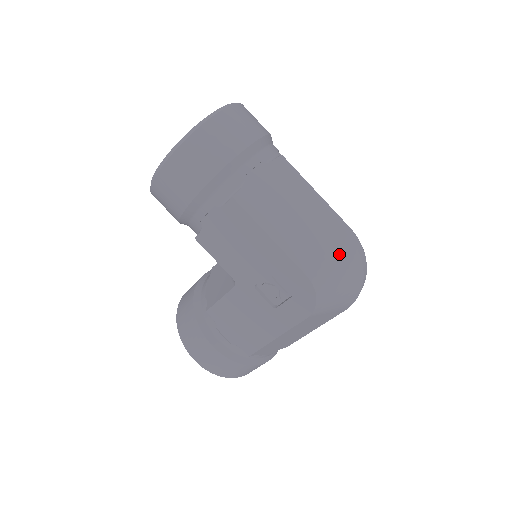
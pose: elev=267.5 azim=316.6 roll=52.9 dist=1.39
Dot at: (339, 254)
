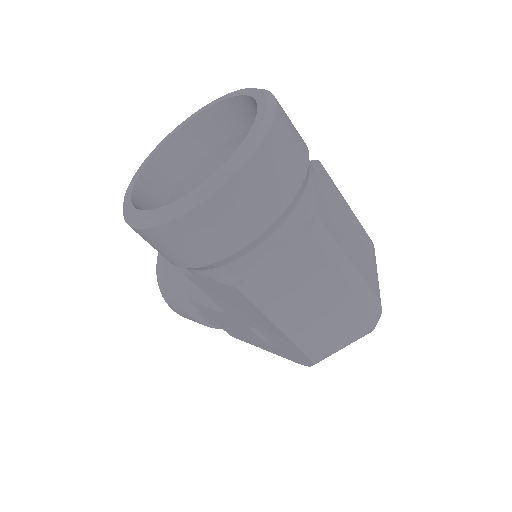
Dot at: (352, 330)
